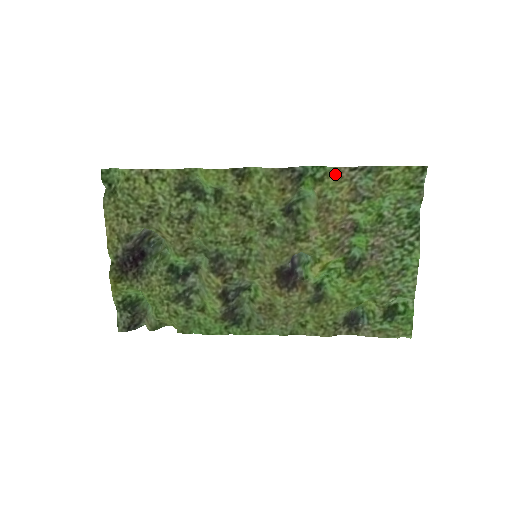
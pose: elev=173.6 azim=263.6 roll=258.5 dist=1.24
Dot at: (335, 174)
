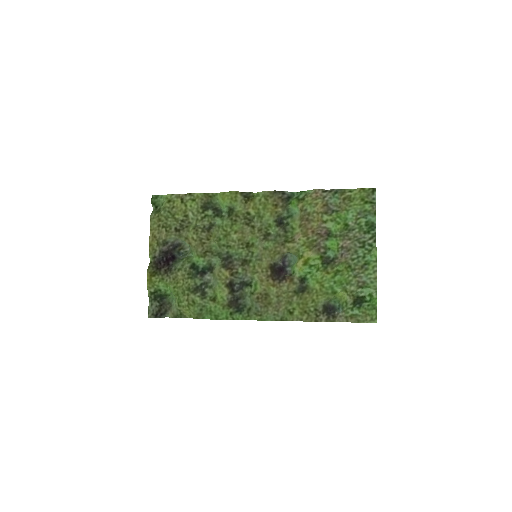
Dot at: (312, 194)
